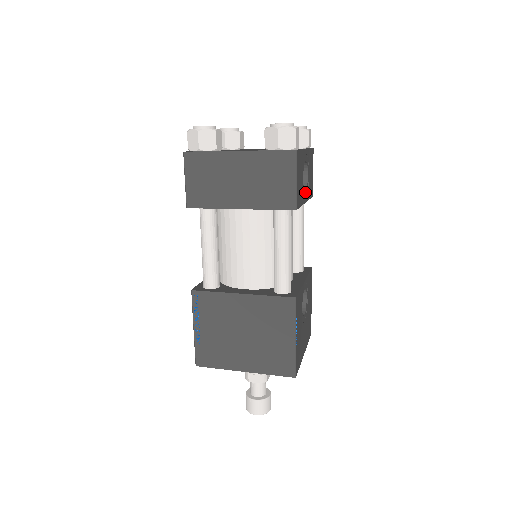
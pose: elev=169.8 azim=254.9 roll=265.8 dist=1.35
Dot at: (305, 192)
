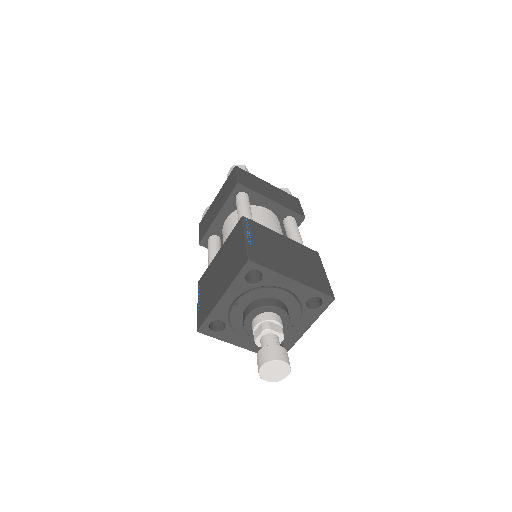
Dot at: occluded
